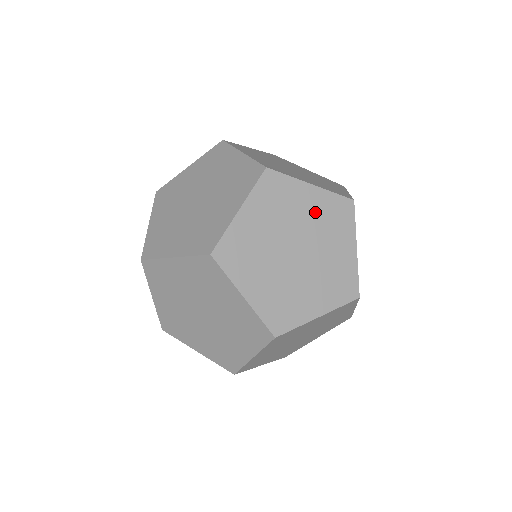
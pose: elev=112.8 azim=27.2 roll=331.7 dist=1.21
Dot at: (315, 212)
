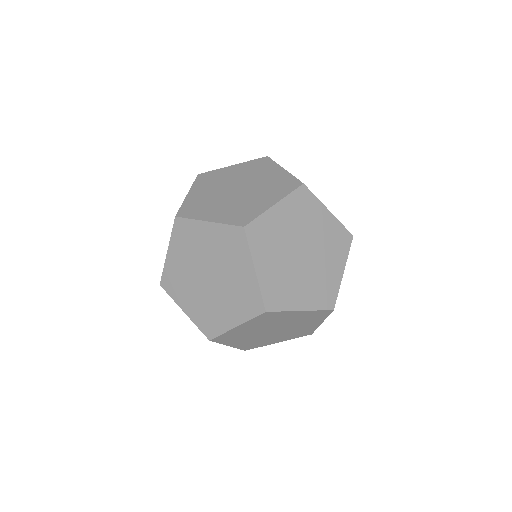
Dot at: (271, 179)
